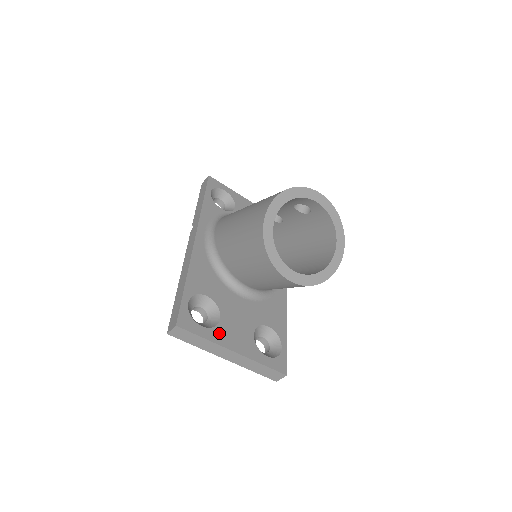
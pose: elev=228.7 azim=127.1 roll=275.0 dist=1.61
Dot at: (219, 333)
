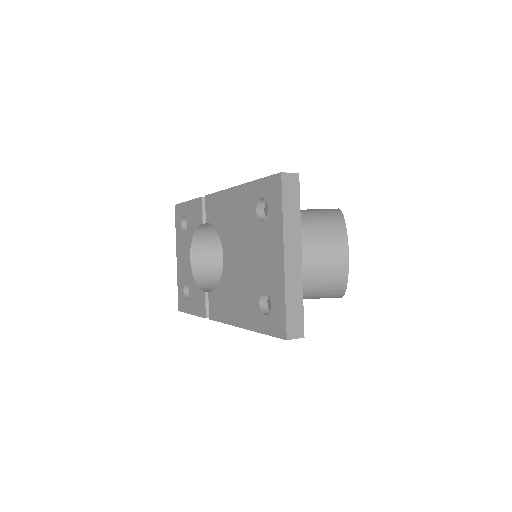
Dot at: occluded
